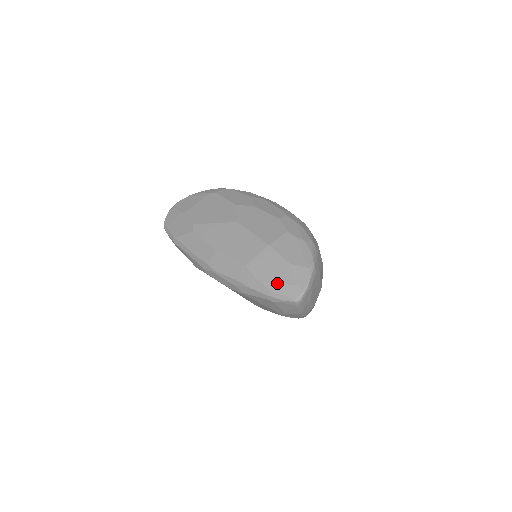
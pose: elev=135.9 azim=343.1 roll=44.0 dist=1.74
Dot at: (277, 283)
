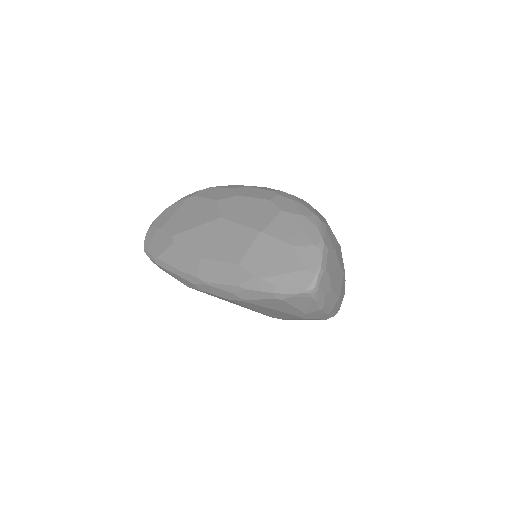
Dot at: (281, 274)
